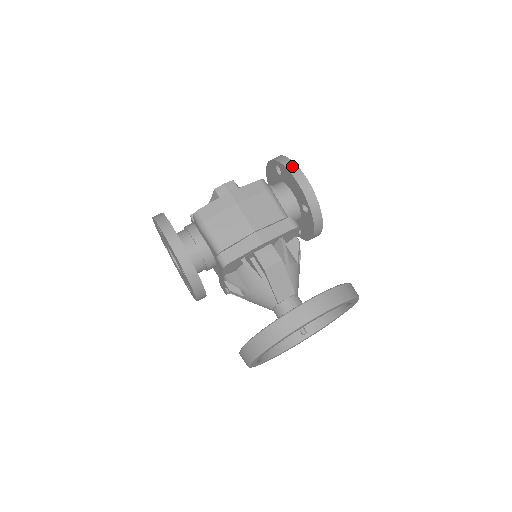
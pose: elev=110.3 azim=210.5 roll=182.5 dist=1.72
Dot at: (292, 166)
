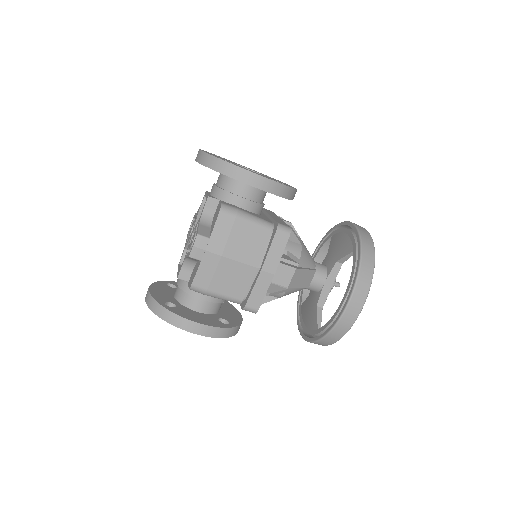
Dot at: (240, 174)
